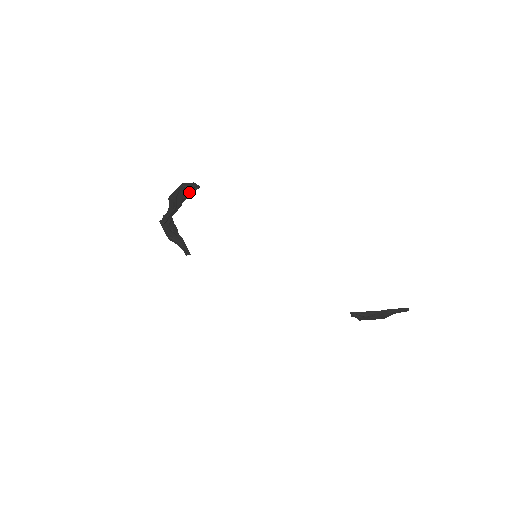
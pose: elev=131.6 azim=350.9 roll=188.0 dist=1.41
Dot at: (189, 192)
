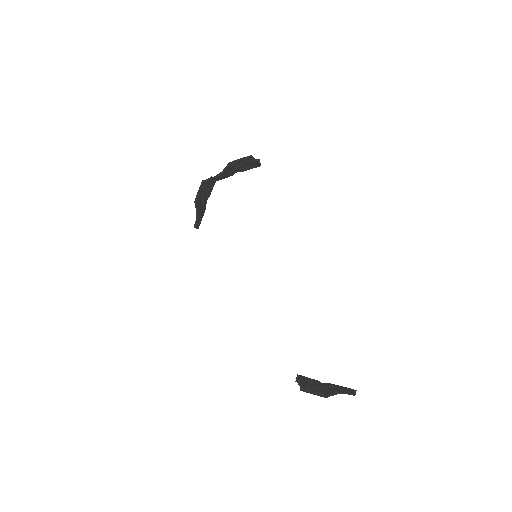
Dot at: (249, 166)
